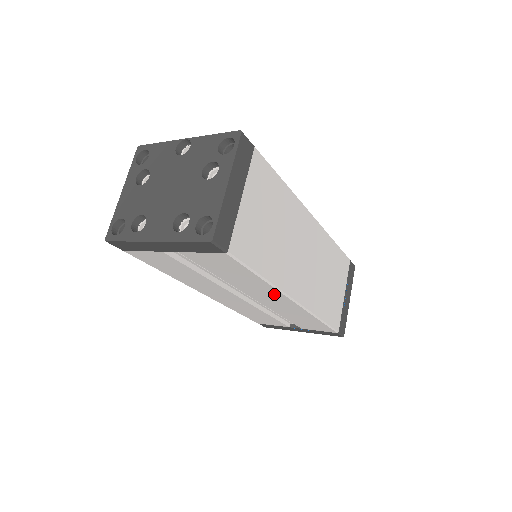
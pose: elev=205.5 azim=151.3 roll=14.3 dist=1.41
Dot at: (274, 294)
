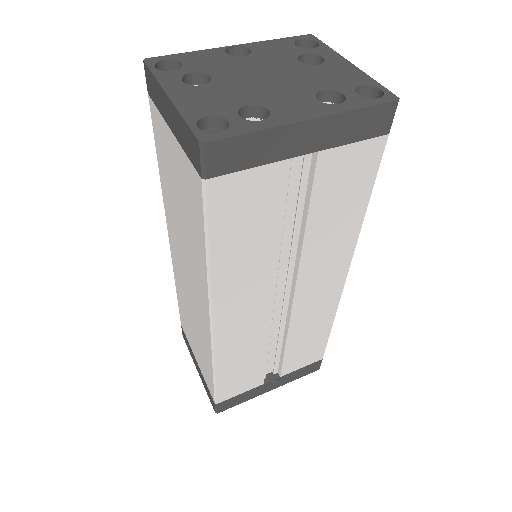
Dot at: (340, 260)
